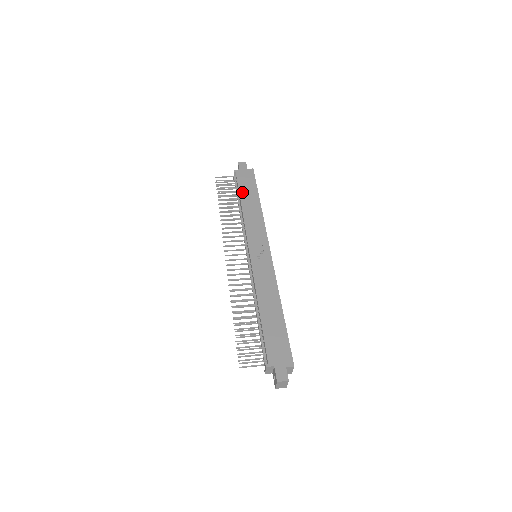
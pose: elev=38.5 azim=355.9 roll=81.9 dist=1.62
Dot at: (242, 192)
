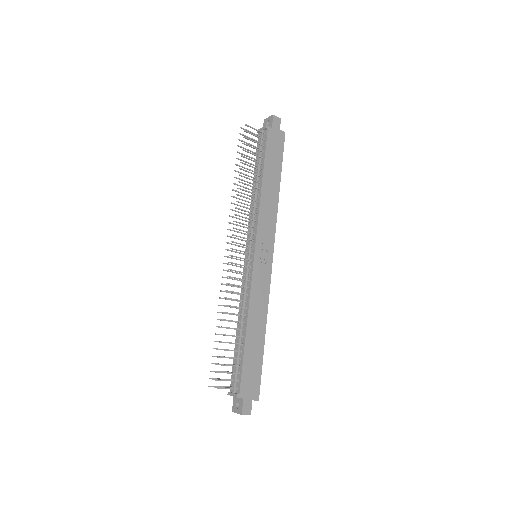
Dot at: (267, 164)
